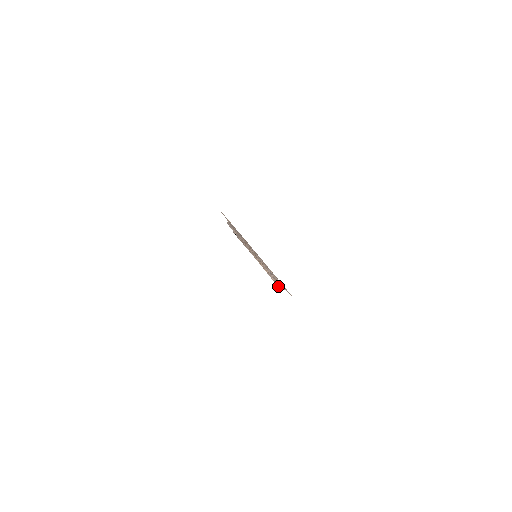
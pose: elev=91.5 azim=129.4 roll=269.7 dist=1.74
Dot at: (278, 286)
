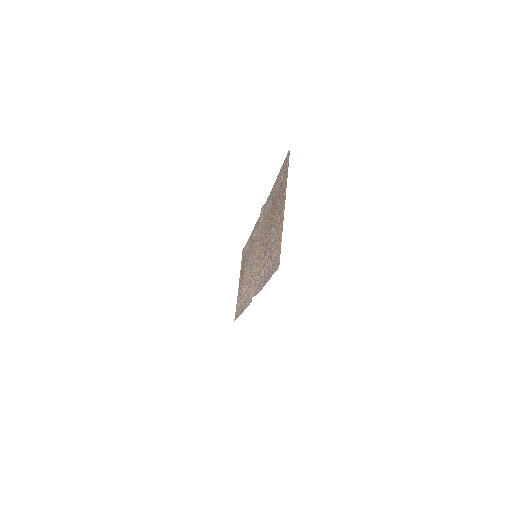
Dot at: (252, 291)
